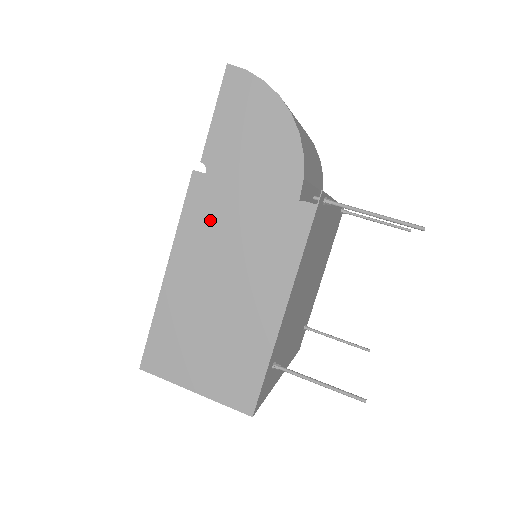
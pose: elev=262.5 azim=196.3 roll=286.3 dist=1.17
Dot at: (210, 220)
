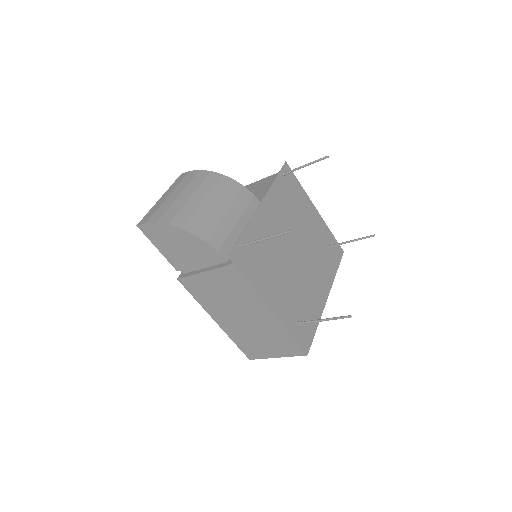
Dot at: (206, 294)
